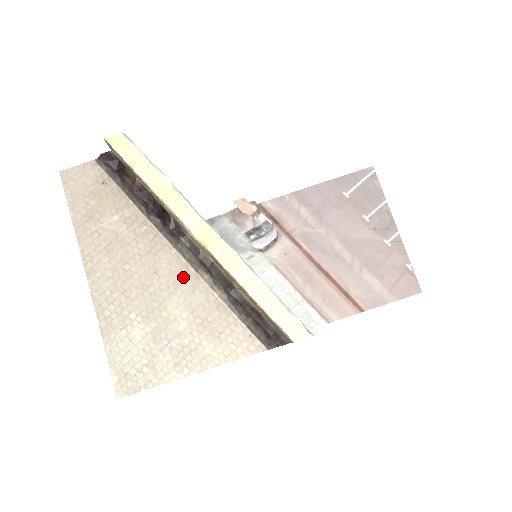
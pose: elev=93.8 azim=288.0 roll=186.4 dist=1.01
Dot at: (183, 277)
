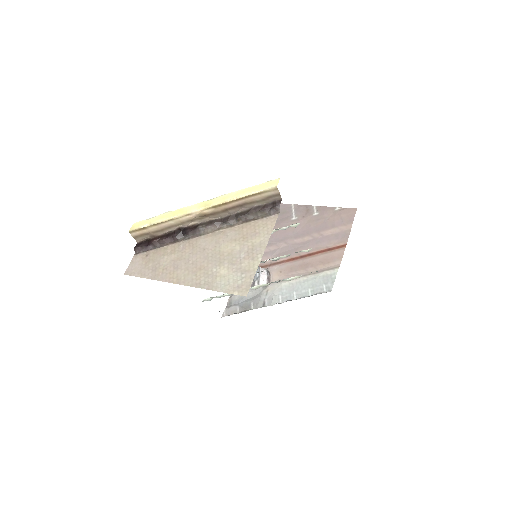
Dot at: (217, 237)
